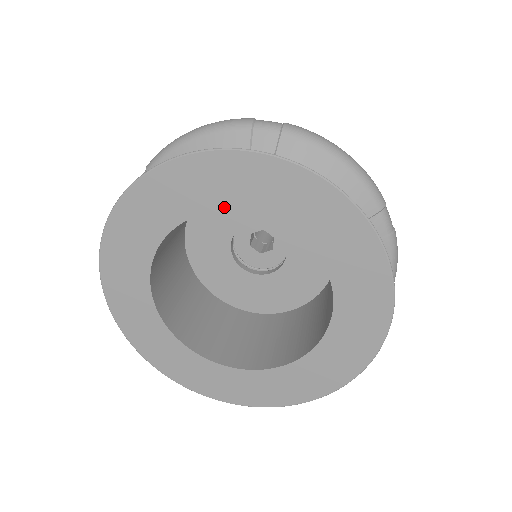
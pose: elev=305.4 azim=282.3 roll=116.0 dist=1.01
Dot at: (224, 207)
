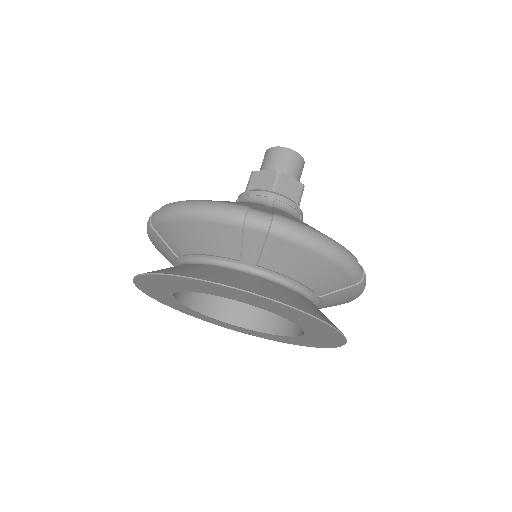
Dot at: (221, 296)
